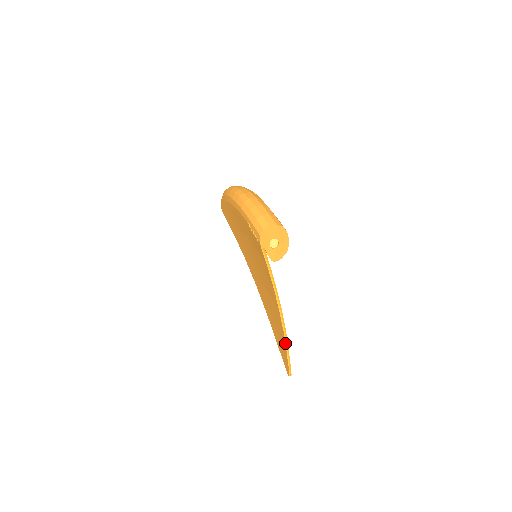
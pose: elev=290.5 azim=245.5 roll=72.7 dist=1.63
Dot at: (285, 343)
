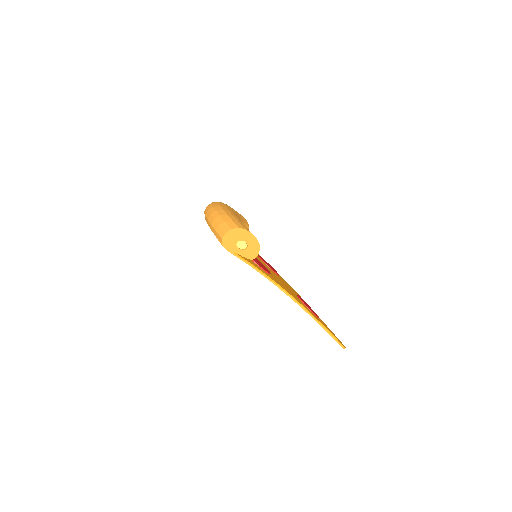
Dot at: occluded
